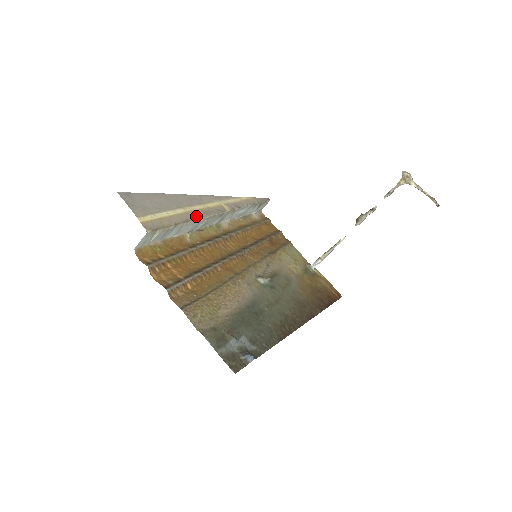
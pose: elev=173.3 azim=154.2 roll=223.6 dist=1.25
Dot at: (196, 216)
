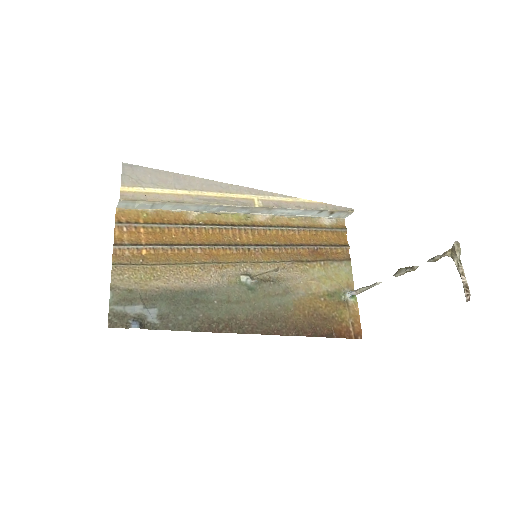
Dot at: (199, 201)
